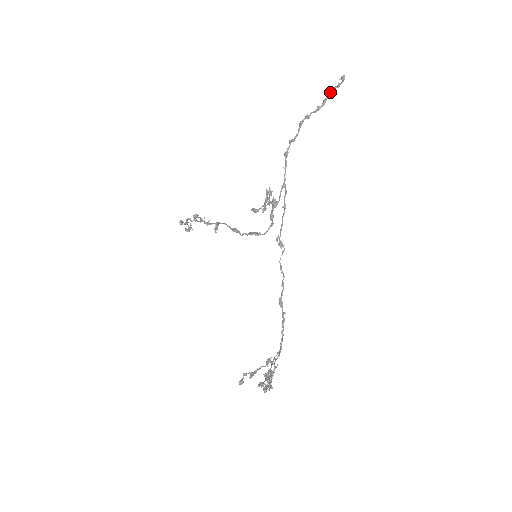
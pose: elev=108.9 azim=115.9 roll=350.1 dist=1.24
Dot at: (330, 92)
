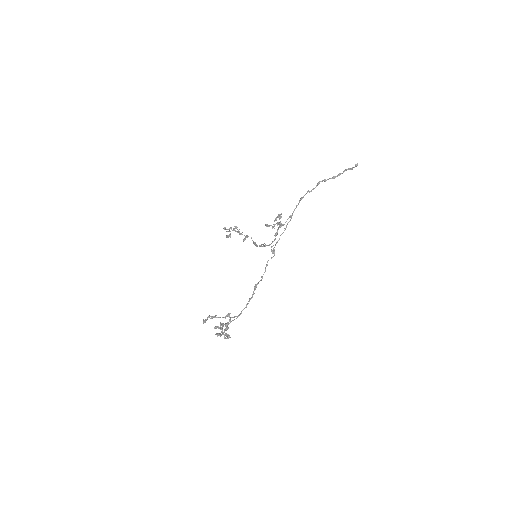
Dot at: (345, 170)
